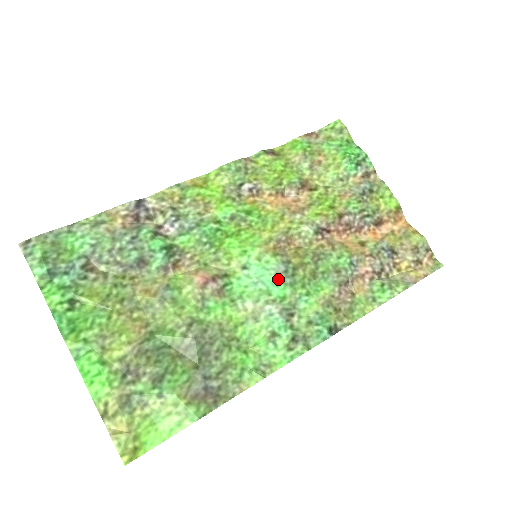
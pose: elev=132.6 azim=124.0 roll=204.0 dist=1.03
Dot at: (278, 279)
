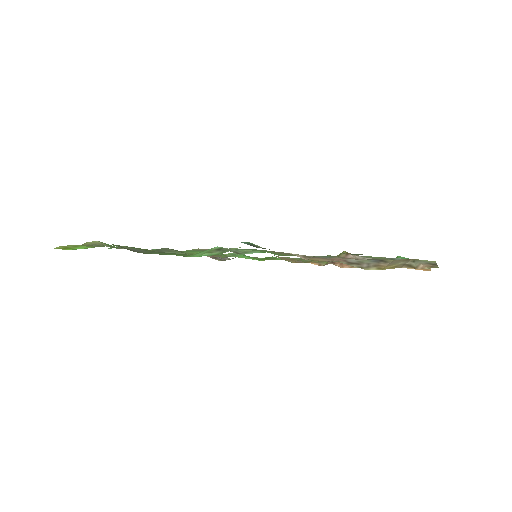
Dot at: (252, 249)
